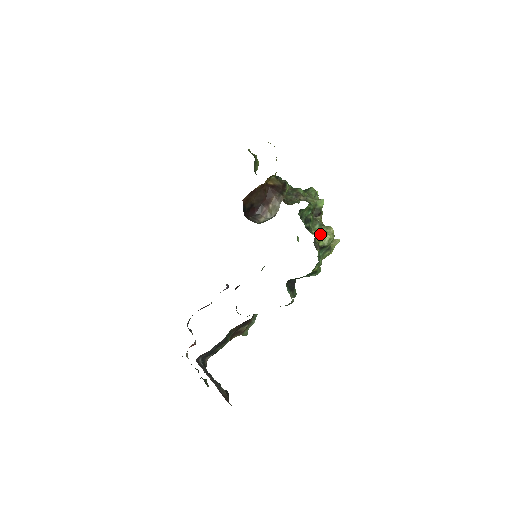
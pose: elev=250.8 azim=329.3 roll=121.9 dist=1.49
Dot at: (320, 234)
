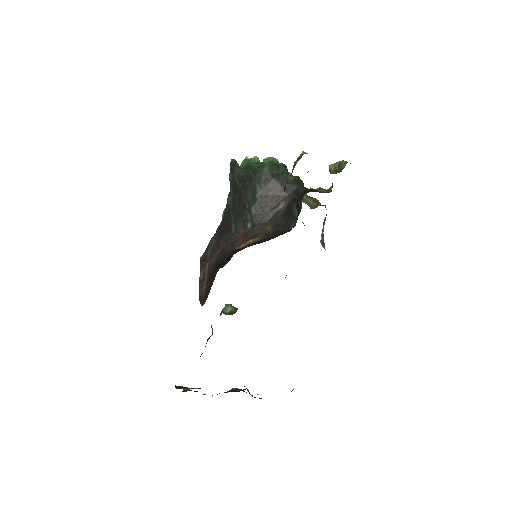
Dot at: occluded
